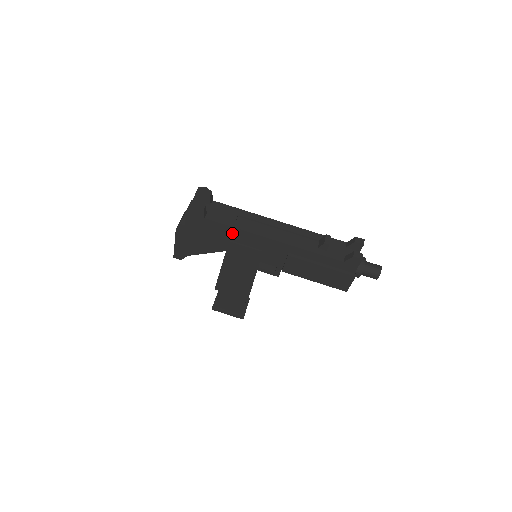
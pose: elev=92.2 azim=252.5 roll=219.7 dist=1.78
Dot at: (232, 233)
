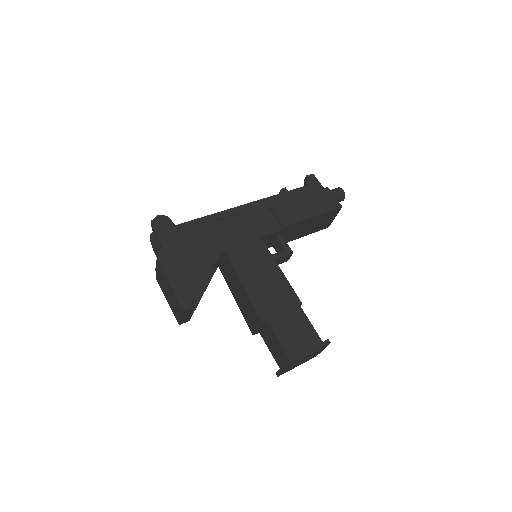
Dot at: (211, 227)
